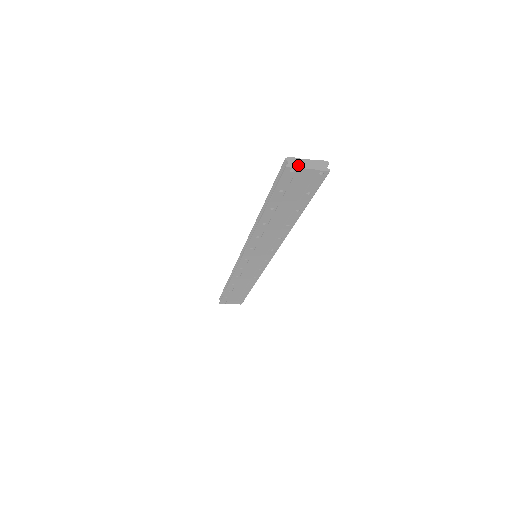
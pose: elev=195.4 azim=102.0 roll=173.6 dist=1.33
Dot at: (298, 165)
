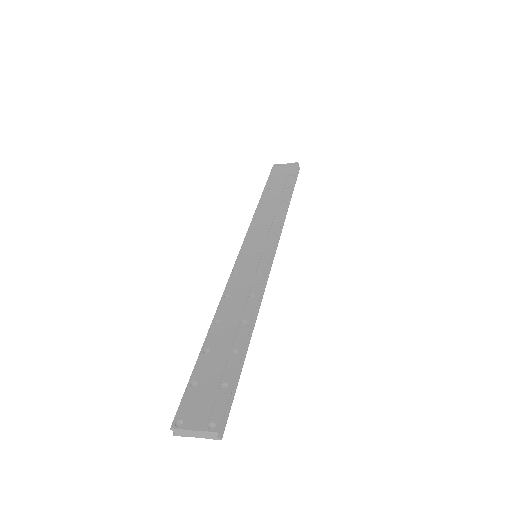
Dot at: (185, 435)
